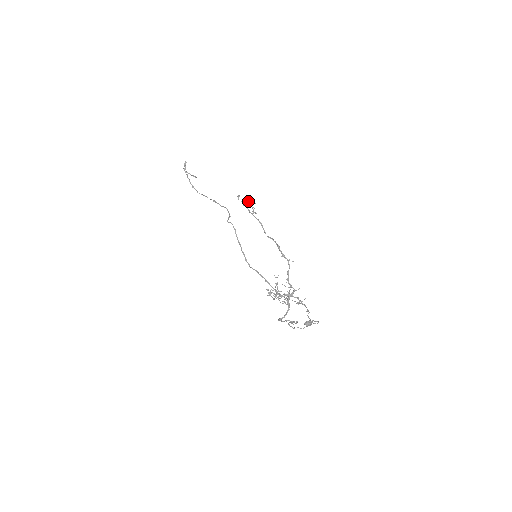
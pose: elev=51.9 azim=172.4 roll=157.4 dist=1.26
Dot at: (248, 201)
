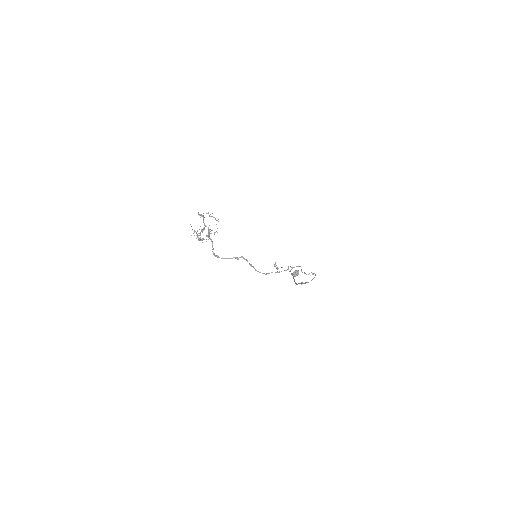
Dot at: occluded
